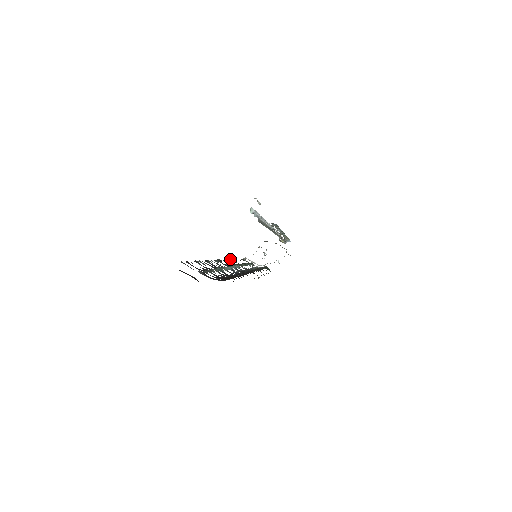
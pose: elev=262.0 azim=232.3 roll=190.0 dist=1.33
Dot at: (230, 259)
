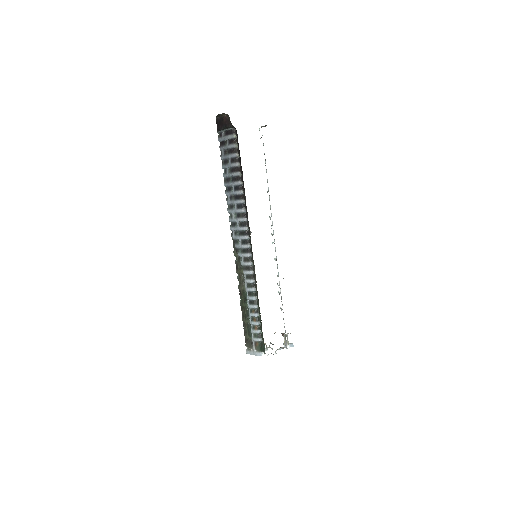
Dot at: (237, 277)
